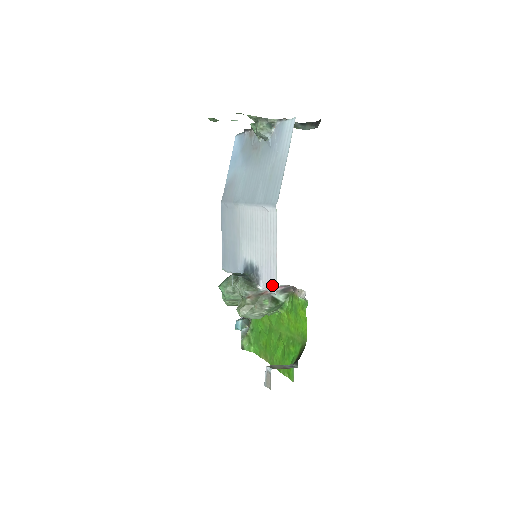
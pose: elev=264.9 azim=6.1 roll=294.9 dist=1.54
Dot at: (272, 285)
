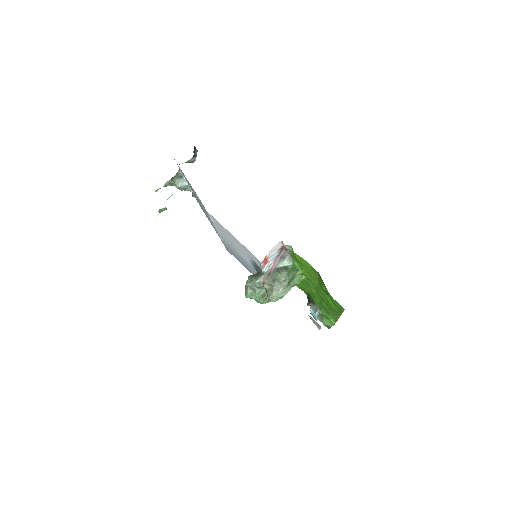
Dot at: (256, 259)
